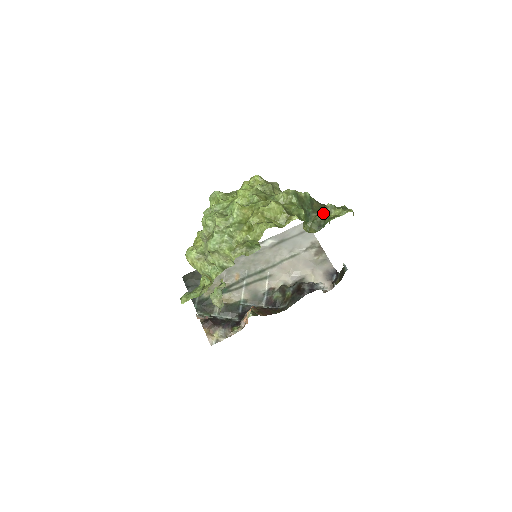
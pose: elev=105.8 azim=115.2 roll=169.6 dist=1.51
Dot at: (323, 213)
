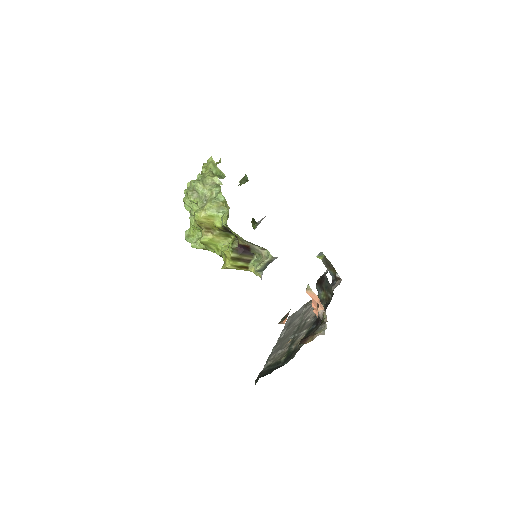
Dot at: occluded
